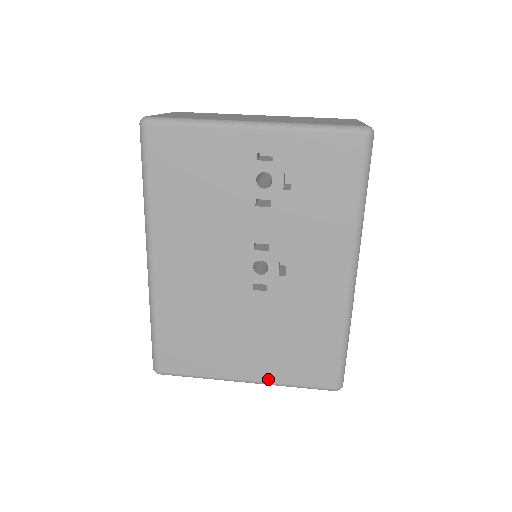
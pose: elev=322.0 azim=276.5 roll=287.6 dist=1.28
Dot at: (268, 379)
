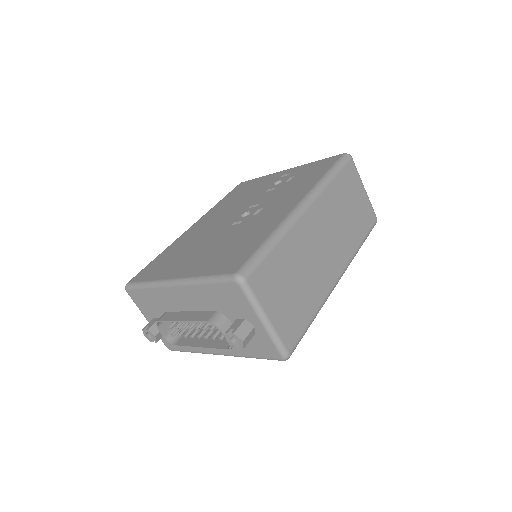
Dot at: (191, 275)
